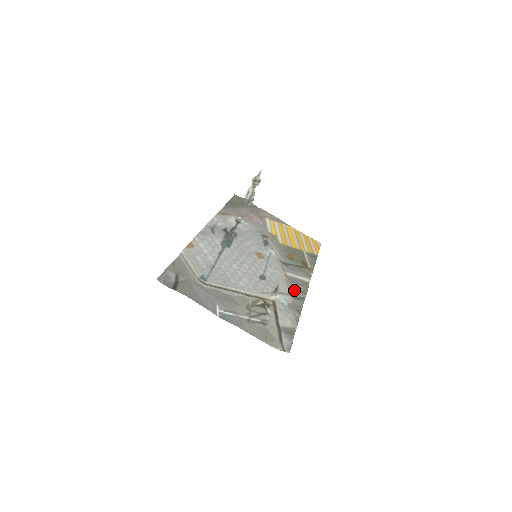
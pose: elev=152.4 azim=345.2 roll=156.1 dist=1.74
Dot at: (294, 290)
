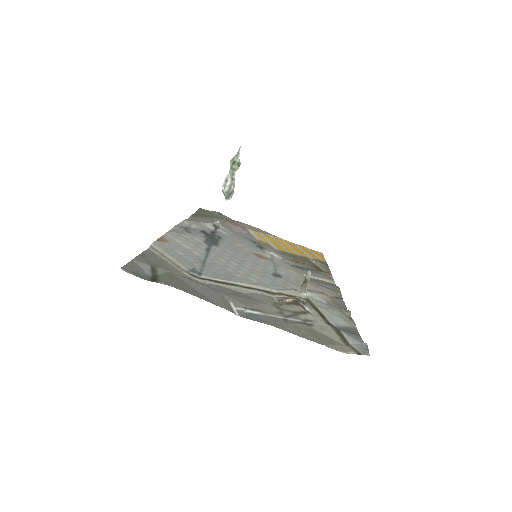
Dot at: (324, 289)
